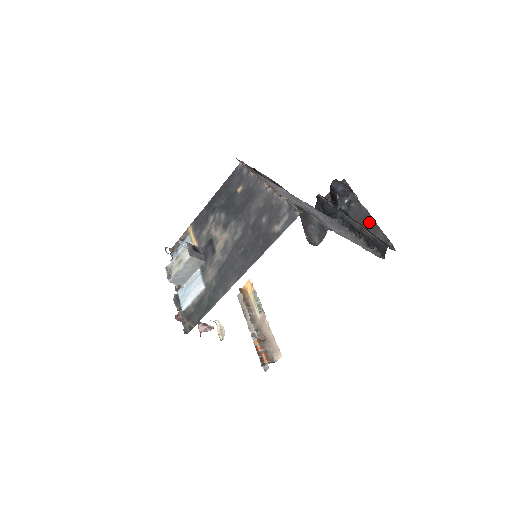
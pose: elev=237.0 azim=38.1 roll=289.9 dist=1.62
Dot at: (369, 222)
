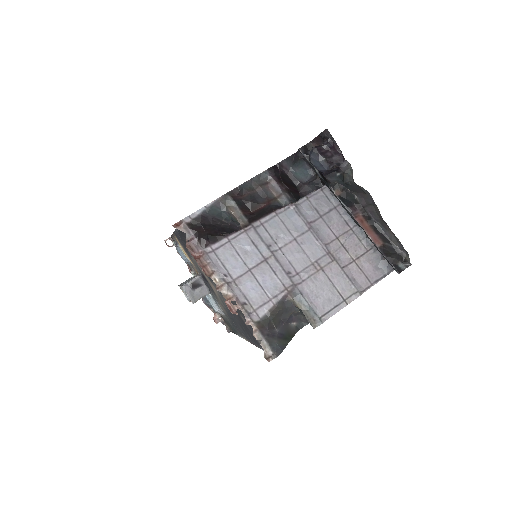
Dot at: (374, 211)
